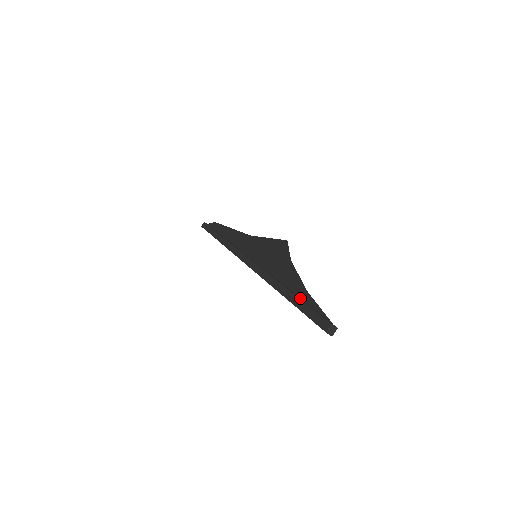
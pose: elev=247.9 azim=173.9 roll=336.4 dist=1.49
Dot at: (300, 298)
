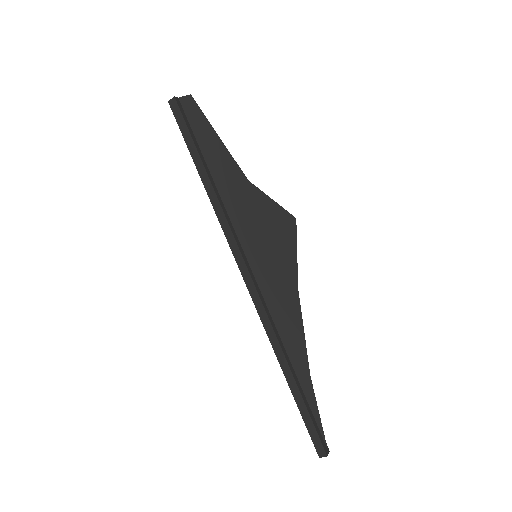
Dot at: (303, 391)
